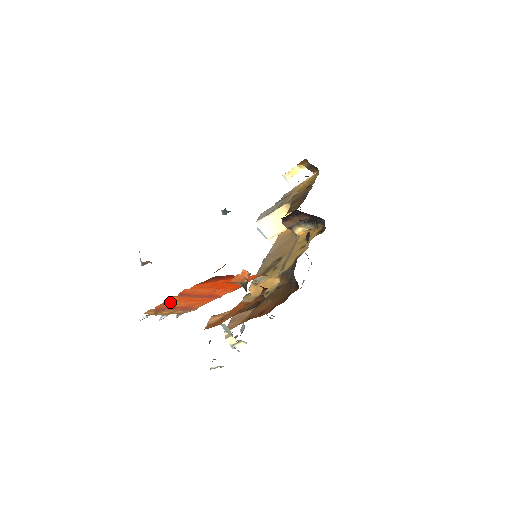
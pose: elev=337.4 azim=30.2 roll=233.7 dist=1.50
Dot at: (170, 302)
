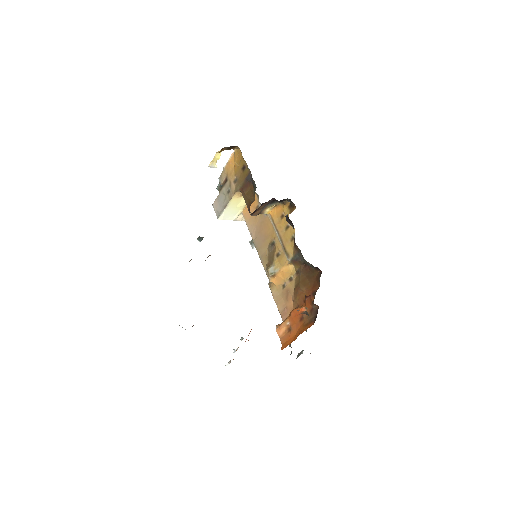
Dot at: occluded
